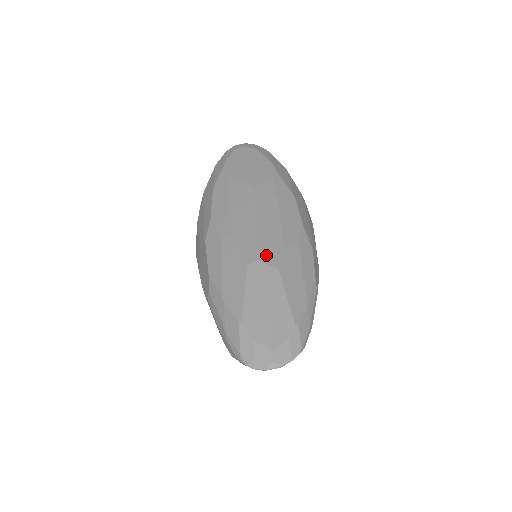
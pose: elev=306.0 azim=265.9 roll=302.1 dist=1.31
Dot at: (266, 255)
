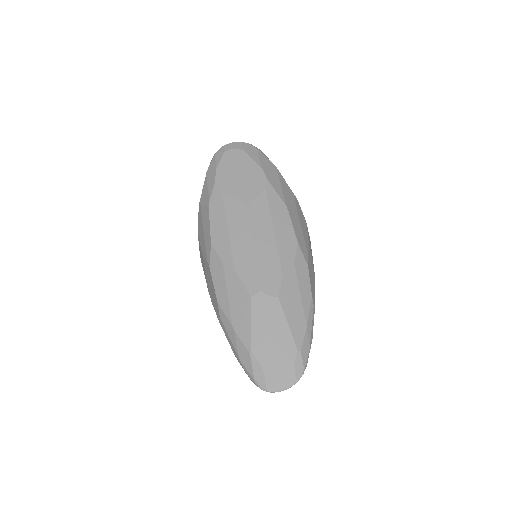
Dot at: (266, 285)
